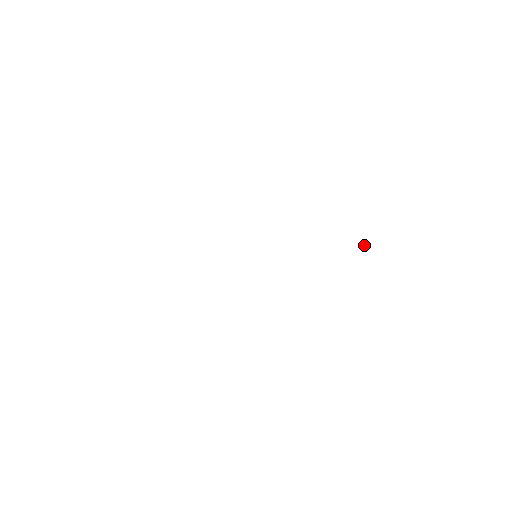
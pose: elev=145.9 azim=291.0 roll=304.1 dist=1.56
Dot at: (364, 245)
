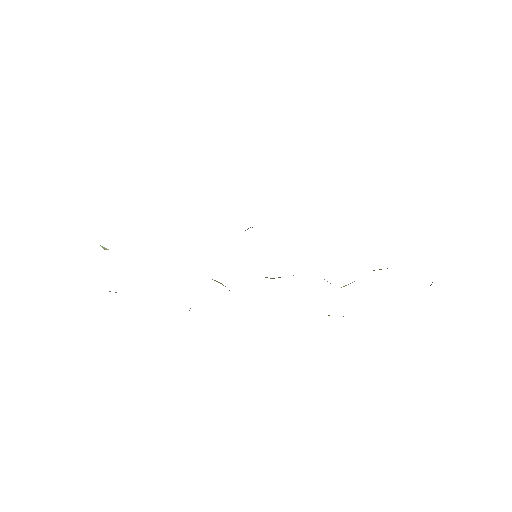
Dot at: occluded
